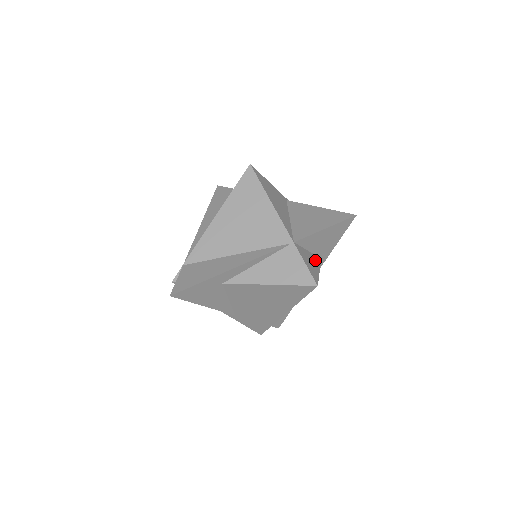
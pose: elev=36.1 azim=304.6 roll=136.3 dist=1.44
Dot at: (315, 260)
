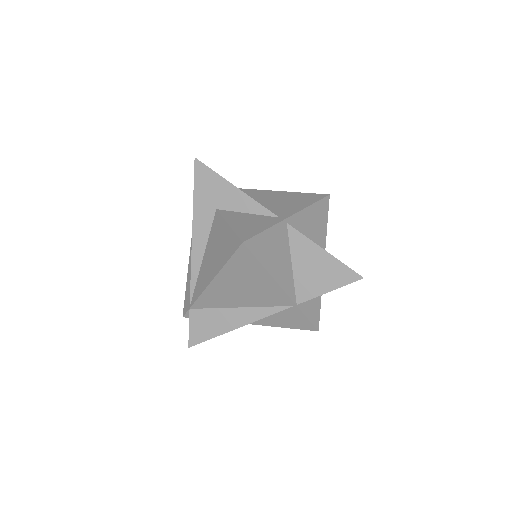
Dot at: occluded
